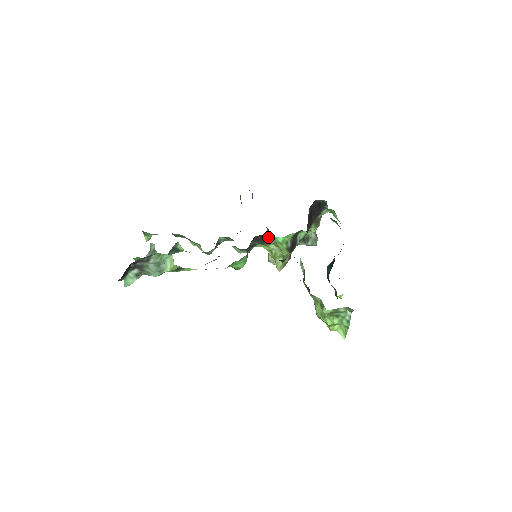
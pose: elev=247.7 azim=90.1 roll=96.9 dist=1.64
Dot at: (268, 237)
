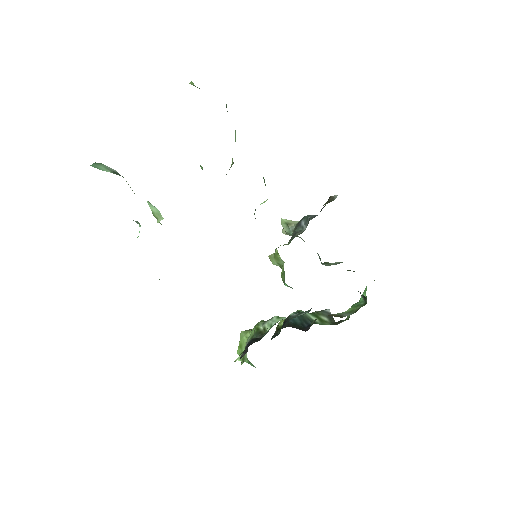
Dot at: occluded
